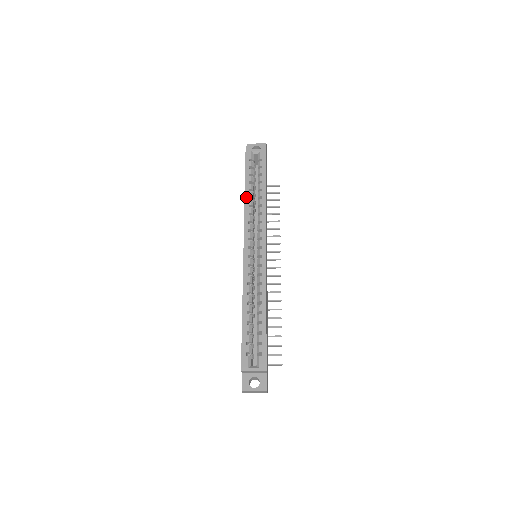
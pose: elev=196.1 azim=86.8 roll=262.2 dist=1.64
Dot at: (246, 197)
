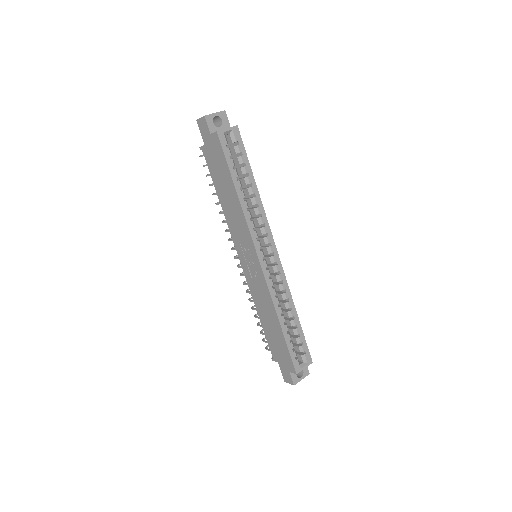
Dot at: (241, 199)
